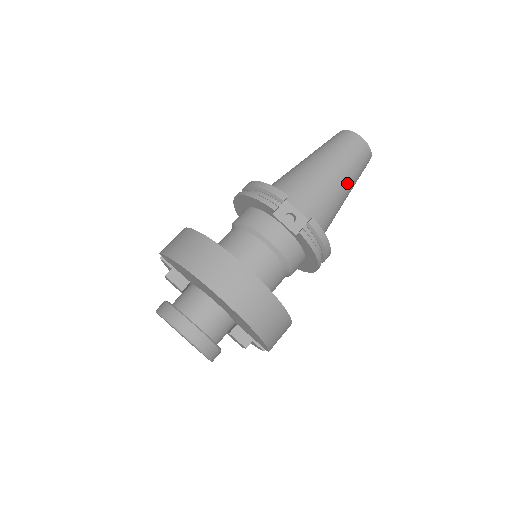
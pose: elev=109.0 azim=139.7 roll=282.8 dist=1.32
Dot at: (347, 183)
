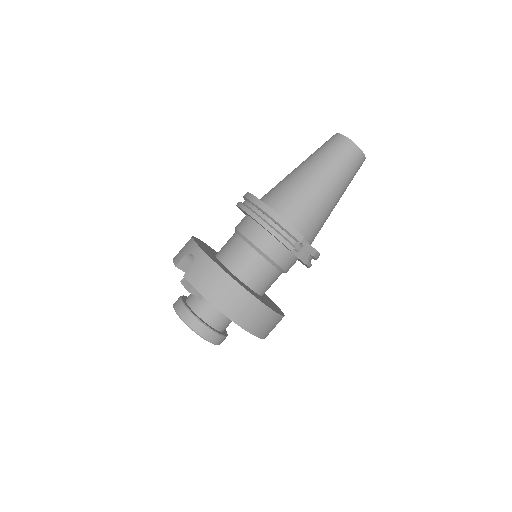
Dot at: occluded
